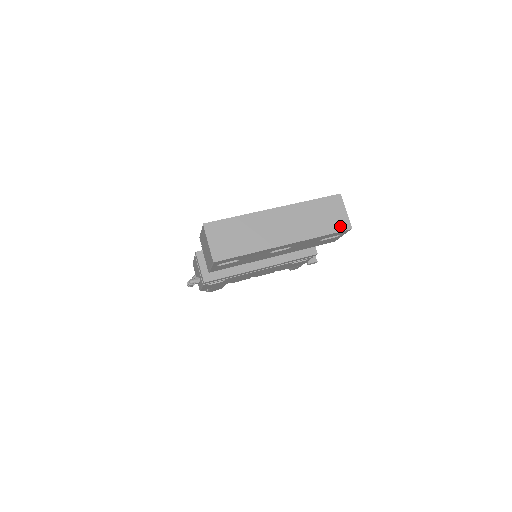
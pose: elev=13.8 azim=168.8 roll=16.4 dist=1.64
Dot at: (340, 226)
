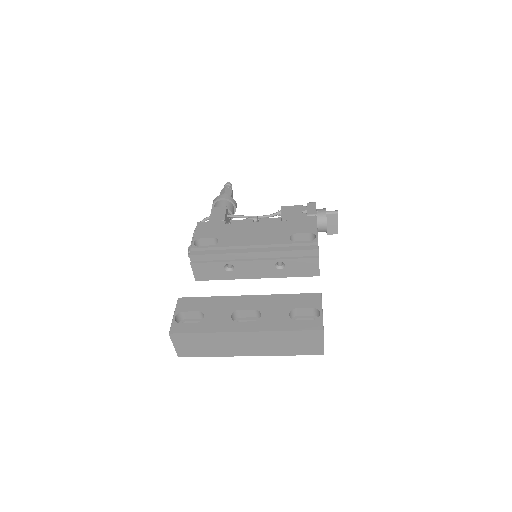
Dot at: (312, 352)
